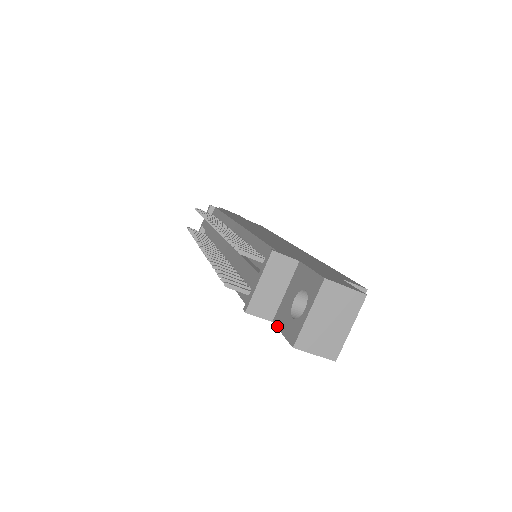
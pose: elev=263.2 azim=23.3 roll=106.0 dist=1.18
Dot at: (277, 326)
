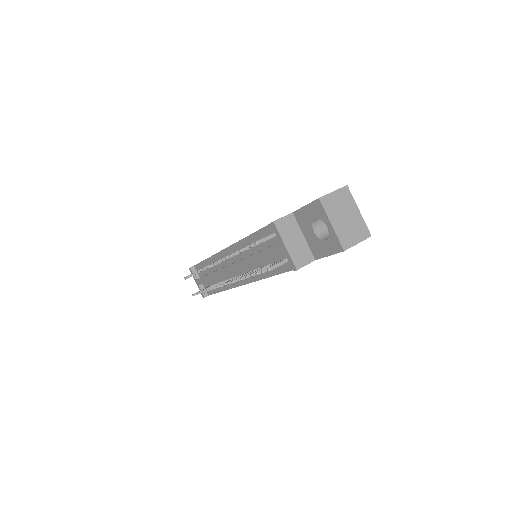
Dot at: (321, 257)
